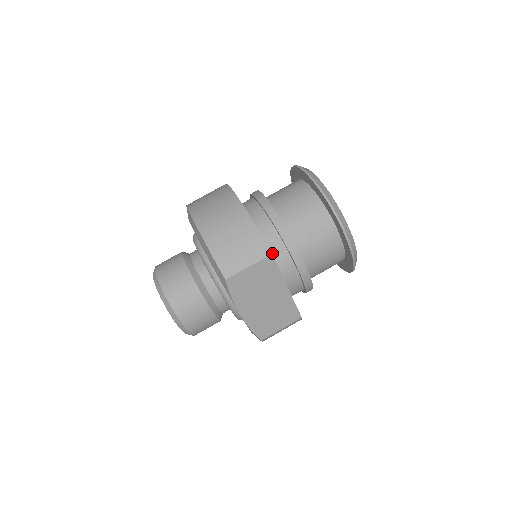
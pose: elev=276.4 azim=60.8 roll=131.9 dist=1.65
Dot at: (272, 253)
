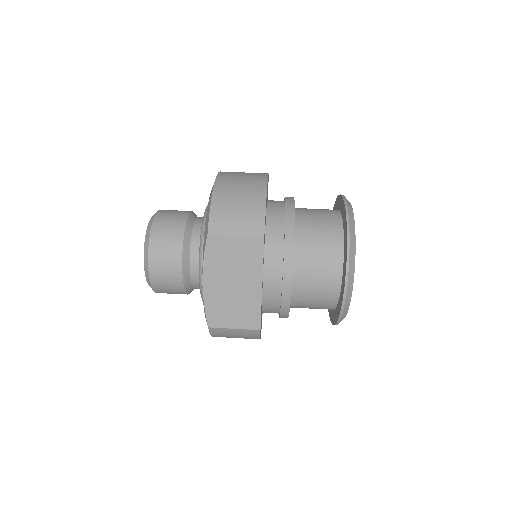
Dot at: (268, 245)
